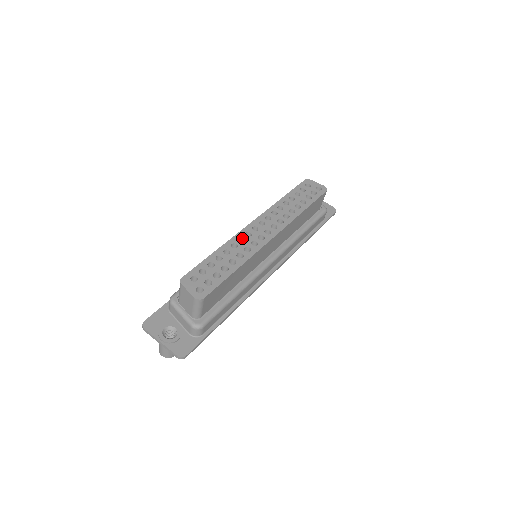
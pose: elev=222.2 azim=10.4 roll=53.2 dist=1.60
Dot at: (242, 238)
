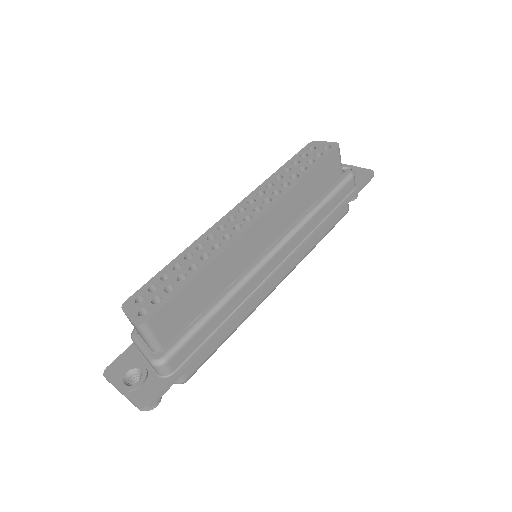
Dot at: (213, 235)
